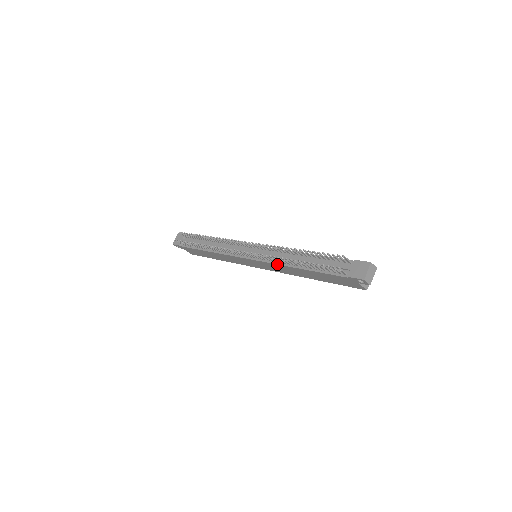
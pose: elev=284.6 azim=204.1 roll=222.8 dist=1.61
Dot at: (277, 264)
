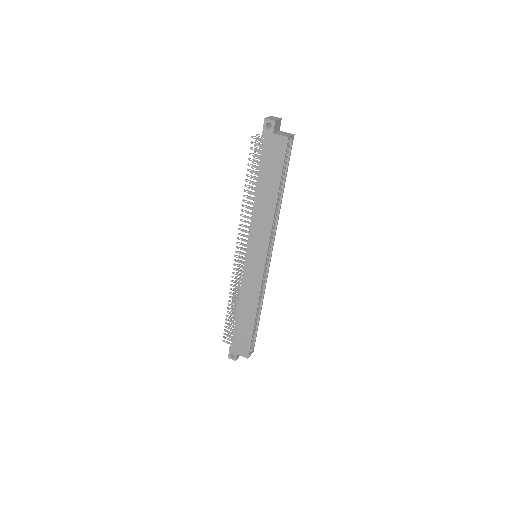
Dot at: (251, 219)
